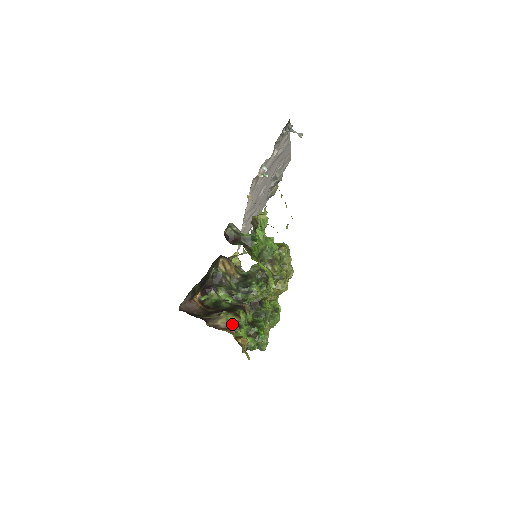
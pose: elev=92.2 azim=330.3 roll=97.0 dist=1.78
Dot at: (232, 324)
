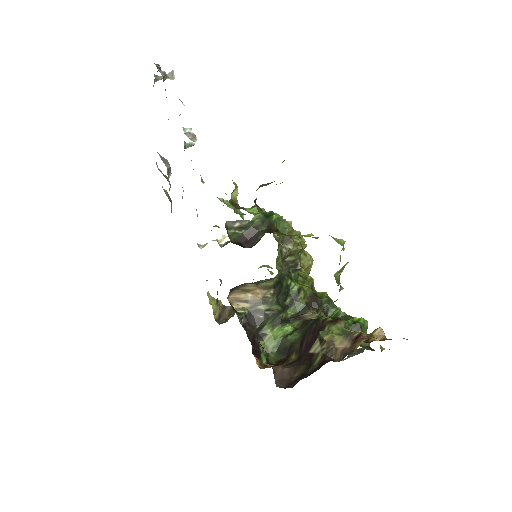
Dot at: (348, 333)
